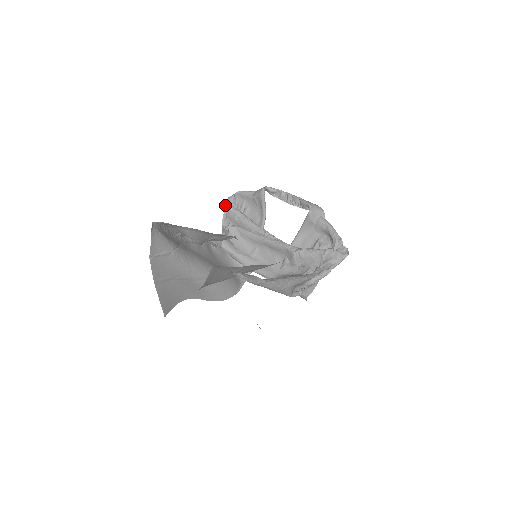
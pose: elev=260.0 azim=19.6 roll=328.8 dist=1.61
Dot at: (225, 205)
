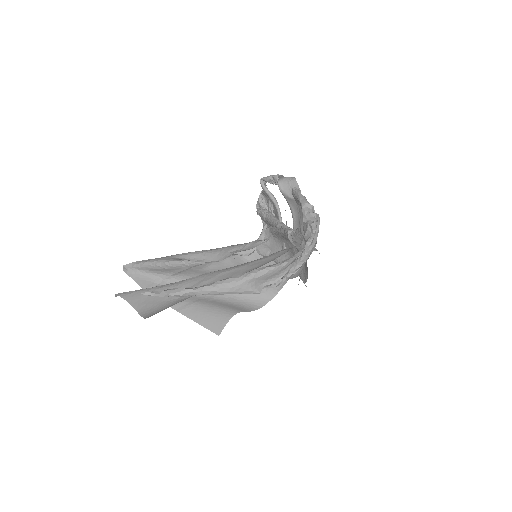
Dot at: (257, 210)
